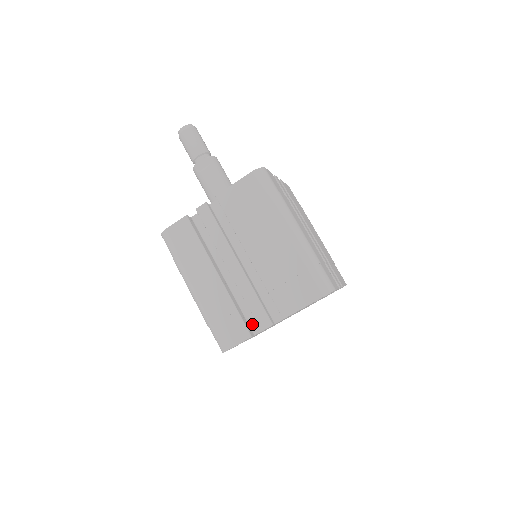
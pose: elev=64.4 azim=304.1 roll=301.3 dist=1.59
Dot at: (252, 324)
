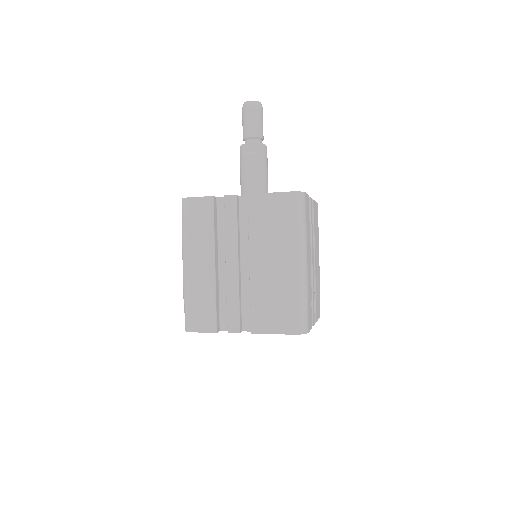
Dot at: (223, 320)
